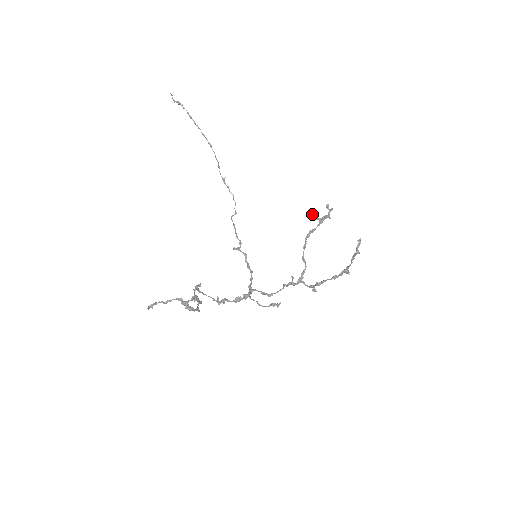
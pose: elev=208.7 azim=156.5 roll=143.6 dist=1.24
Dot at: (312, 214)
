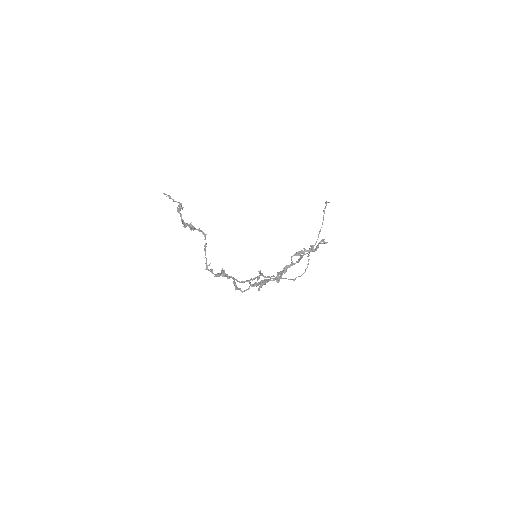
Dot at: (312, 245)
